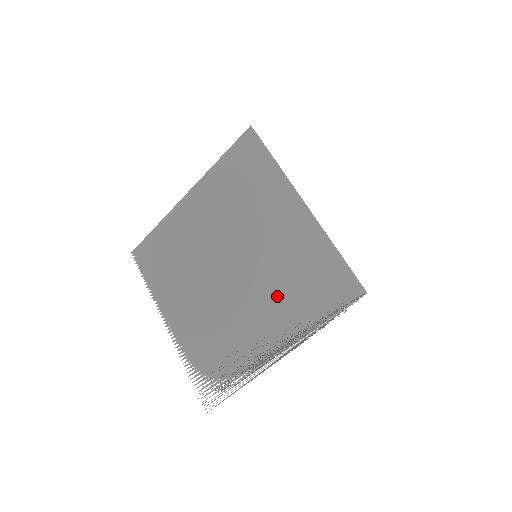
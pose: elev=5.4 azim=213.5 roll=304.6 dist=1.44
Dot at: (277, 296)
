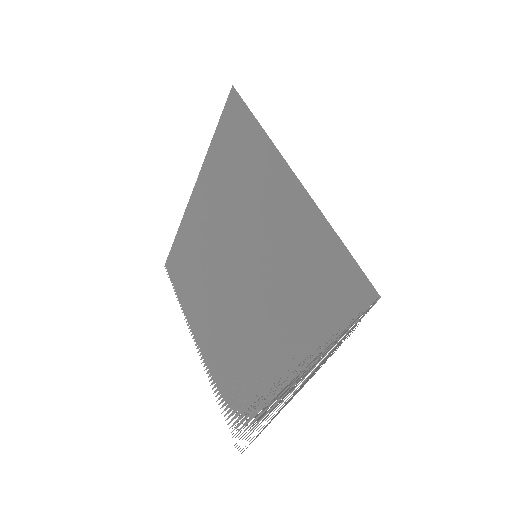
Dot at: (281, 308)
